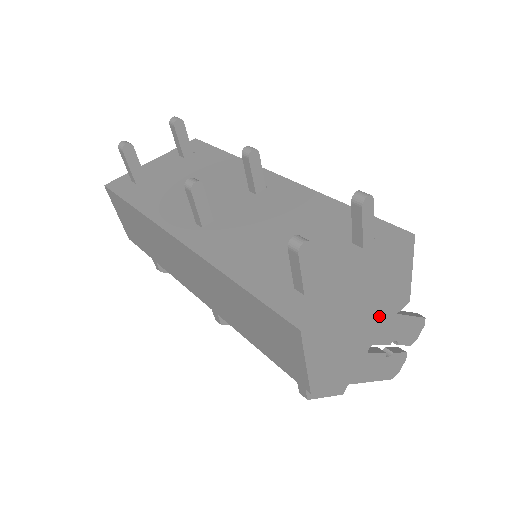
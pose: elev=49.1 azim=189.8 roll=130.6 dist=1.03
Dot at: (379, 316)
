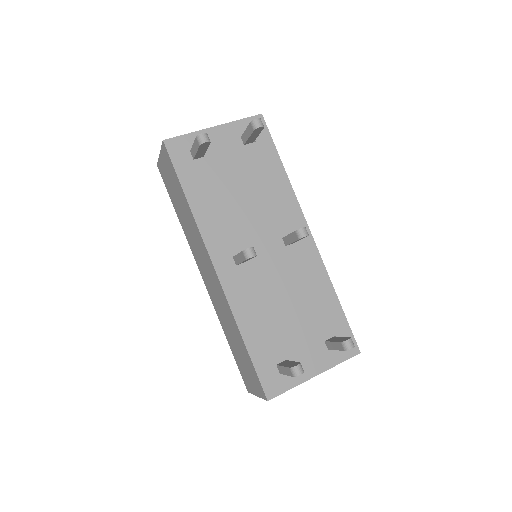
Dot at: occluded
